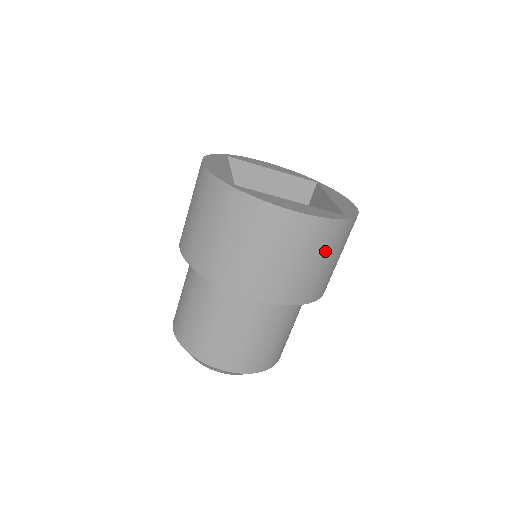
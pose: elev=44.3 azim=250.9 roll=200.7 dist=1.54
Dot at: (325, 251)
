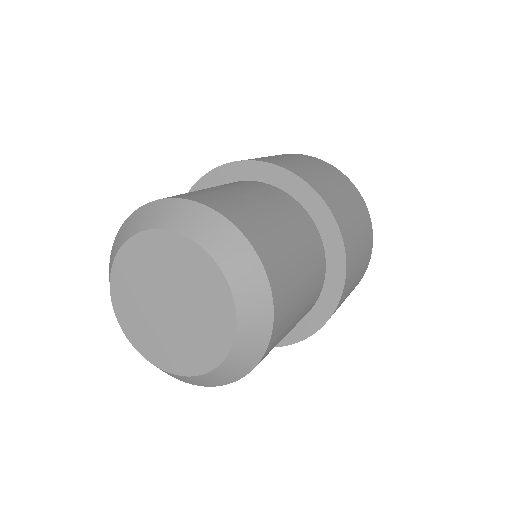
Dot at: (361, 222)
